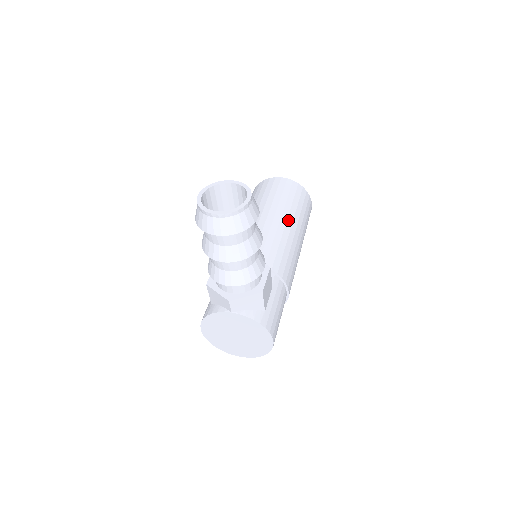
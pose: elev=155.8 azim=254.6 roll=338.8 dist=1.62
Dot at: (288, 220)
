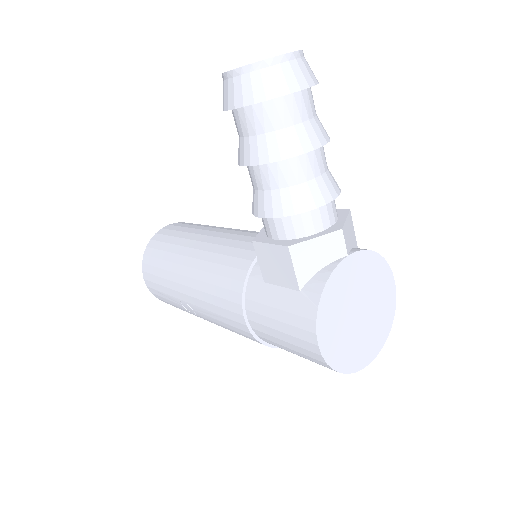
Dot at: occluded
